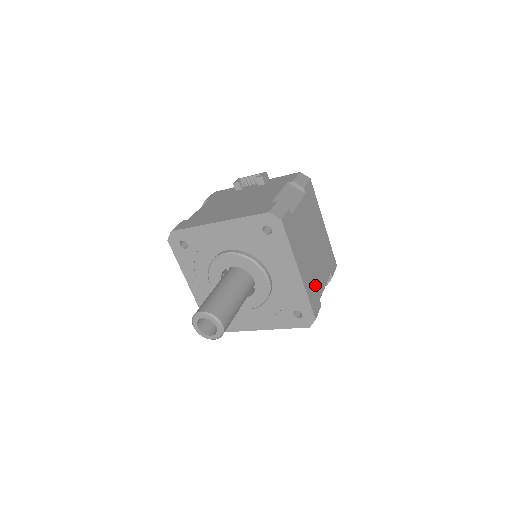
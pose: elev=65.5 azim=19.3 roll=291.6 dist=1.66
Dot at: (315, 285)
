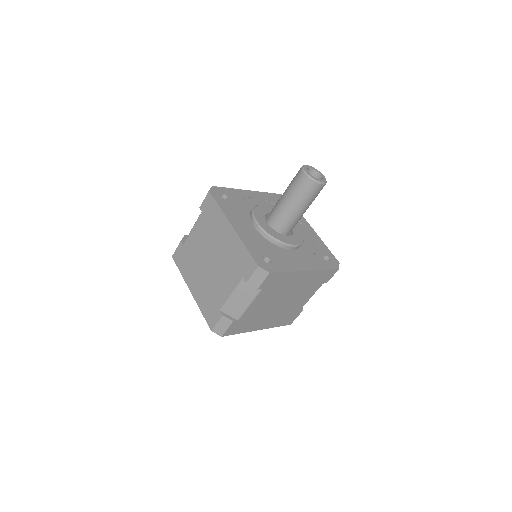
Dot at: occluded
